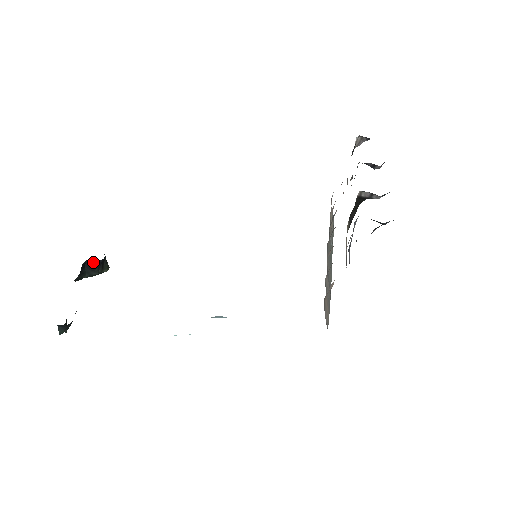
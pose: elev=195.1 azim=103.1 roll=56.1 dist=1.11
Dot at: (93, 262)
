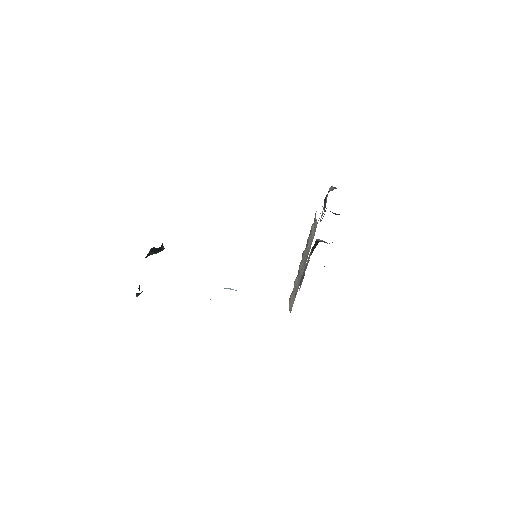
Dot at: (155, 249)
